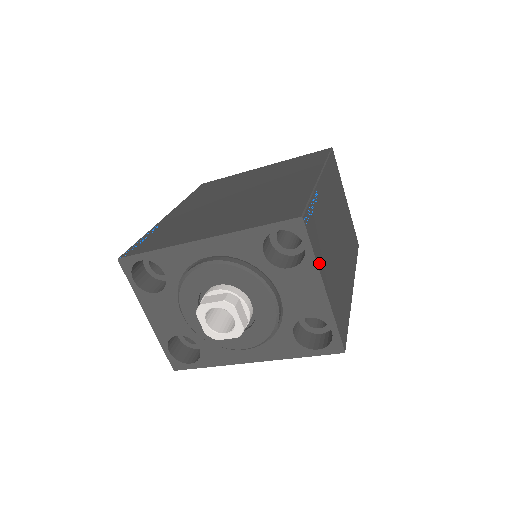
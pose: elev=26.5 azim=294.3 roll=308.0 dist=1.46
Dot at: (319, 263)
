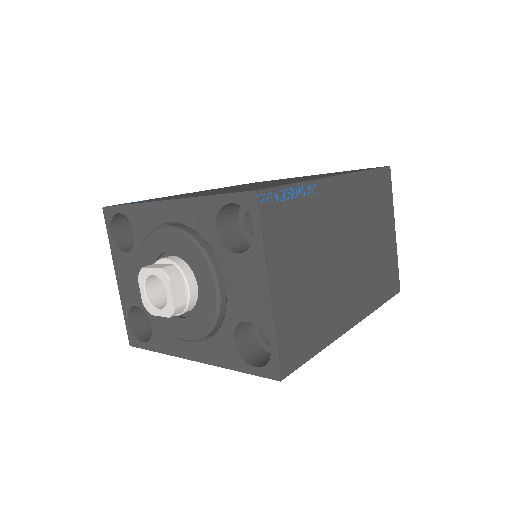
Dot at: (271, 256)
